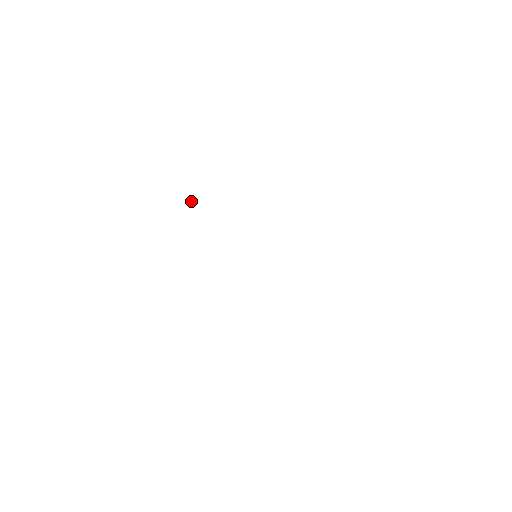
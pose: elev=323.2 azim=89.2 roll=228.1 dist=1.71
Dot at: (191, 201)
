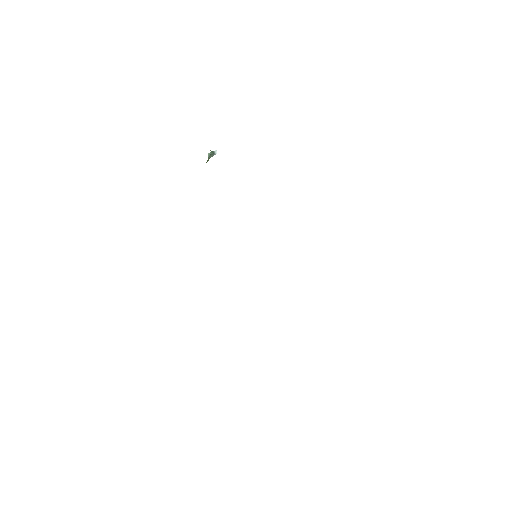
Dot at: (212, 155)
